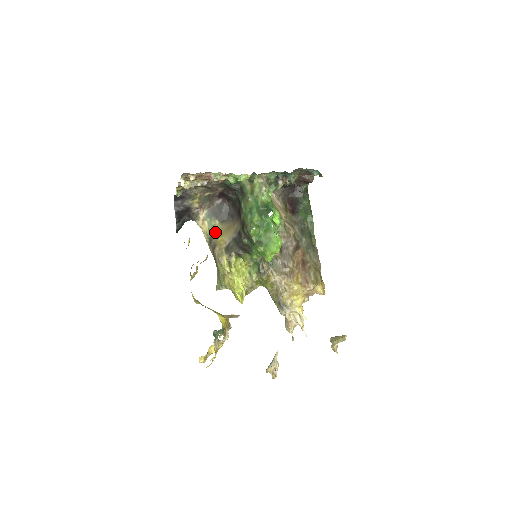
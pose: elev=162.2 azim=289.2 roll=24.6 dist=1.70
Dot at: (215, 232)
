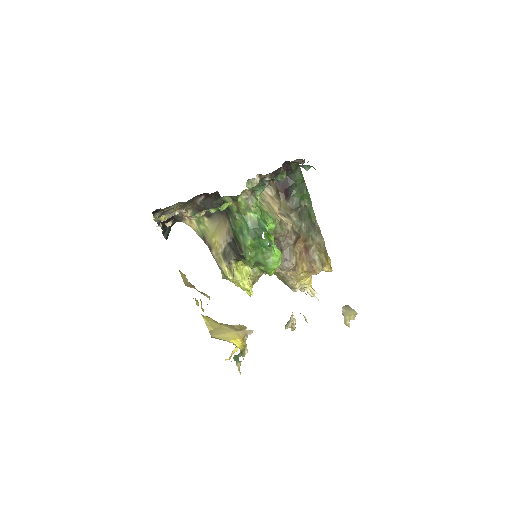
Dot at: (206, 230)
